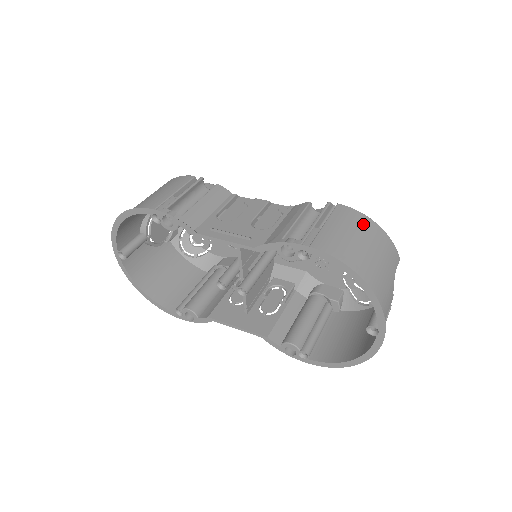
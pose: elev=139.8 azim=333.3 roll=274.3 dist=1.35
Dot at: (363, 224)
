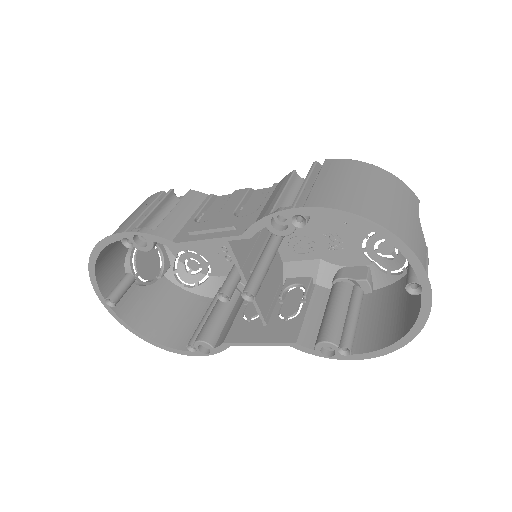
Dot at: (361, 170)
